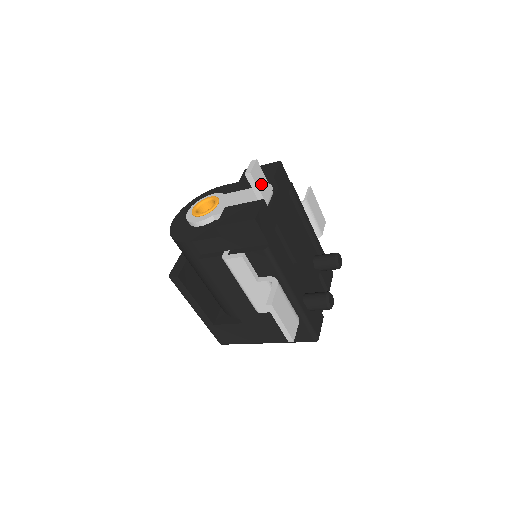
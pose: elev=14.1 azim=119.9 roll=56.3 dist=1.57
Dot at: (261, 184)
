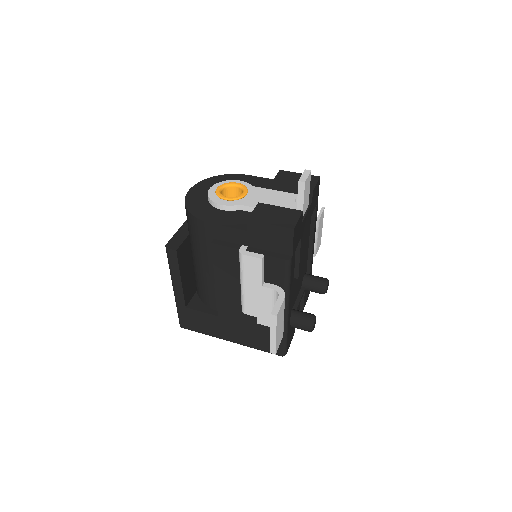
Dot at: (306, 196)
